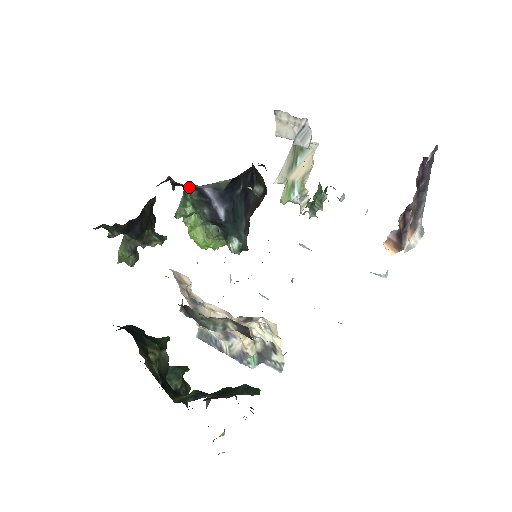
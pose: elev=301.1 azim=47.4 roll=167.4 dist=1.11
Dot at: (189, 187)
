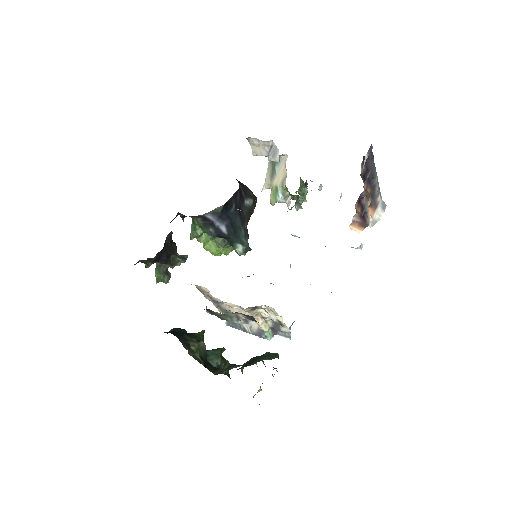
Dot at: (194, 217)
